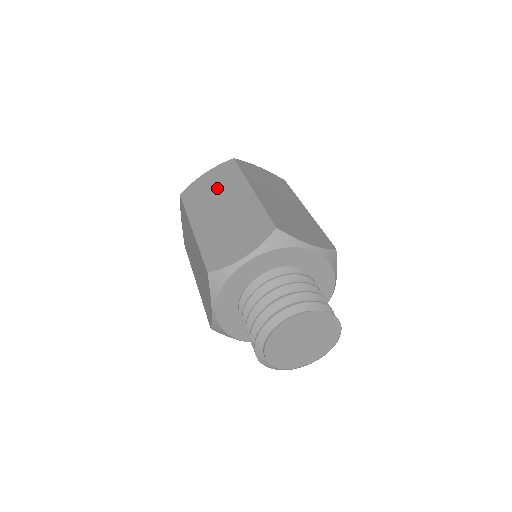
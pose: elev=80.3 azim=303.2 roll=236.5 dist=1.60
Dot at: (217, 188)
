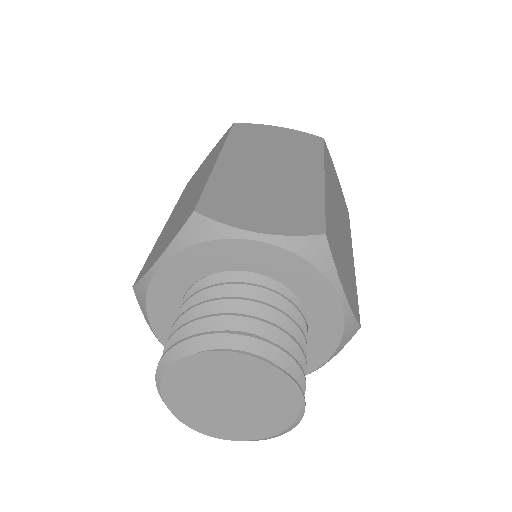
Dot at: (203, 168)
